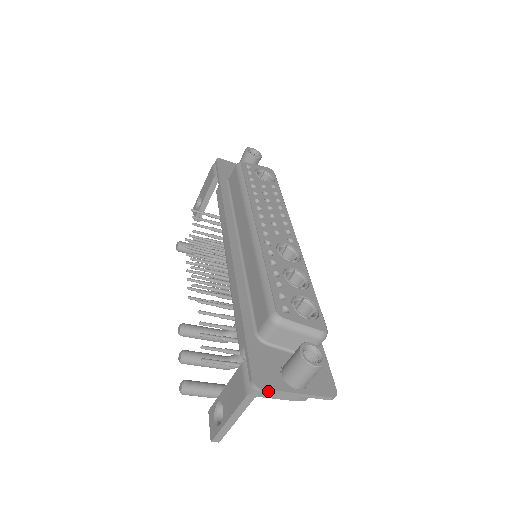
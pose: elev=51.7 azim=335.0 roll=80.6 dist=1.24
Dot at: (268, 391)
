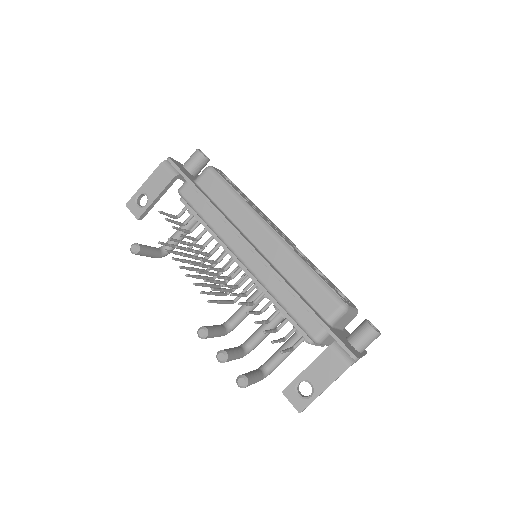
Dot at: occluded
